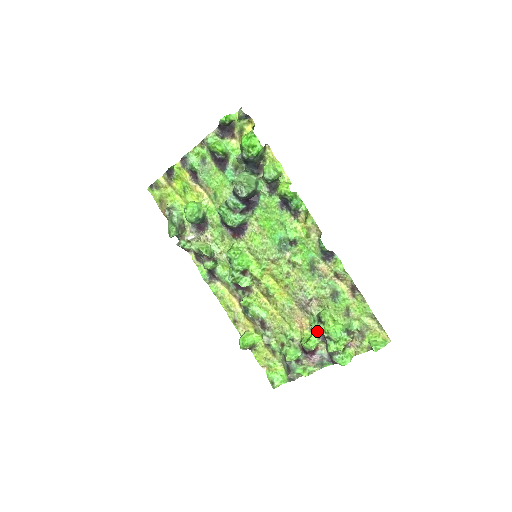
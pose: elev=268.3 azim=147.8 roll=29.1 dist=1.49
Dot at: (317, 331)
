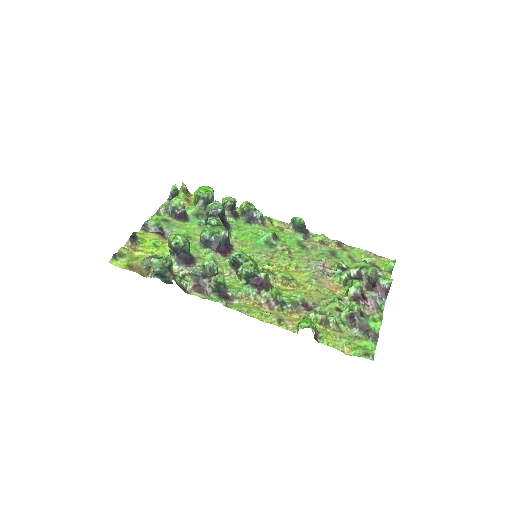
Dot at: (349, 278)
